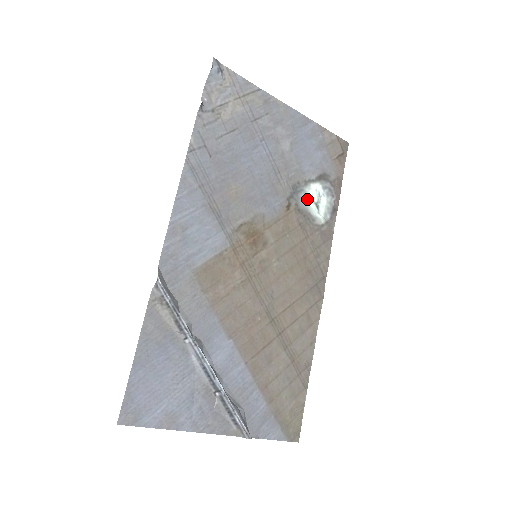
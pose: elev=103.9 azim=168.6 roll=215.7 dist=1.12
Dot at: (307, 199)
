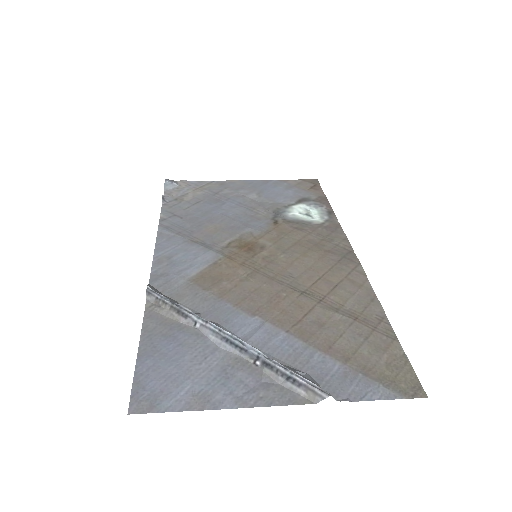
Dot at: (294, 214)
